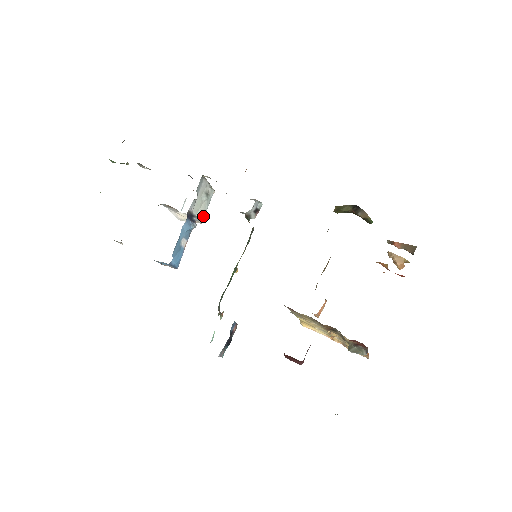
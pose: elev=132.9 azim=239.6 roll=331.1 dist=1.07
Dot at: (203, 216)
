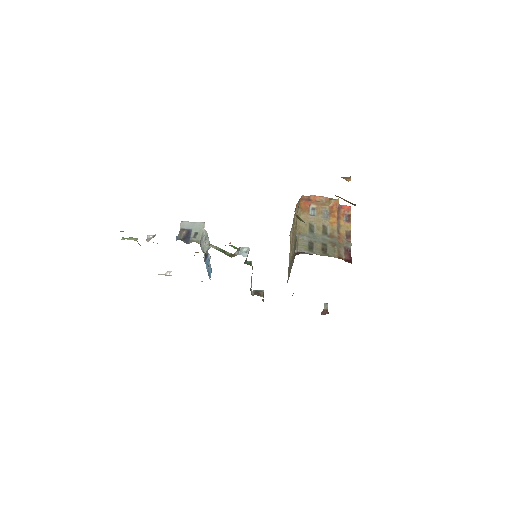
Dot at: occluded
